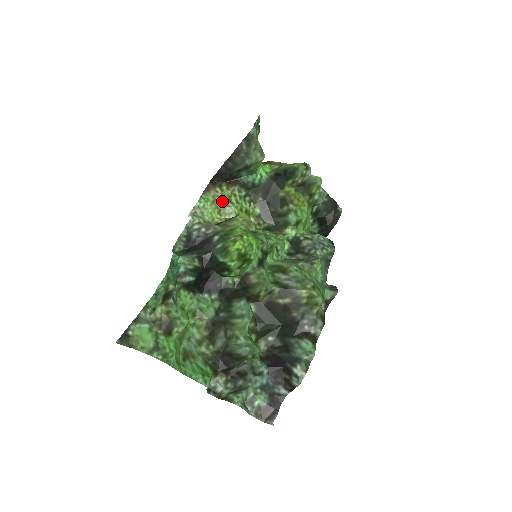
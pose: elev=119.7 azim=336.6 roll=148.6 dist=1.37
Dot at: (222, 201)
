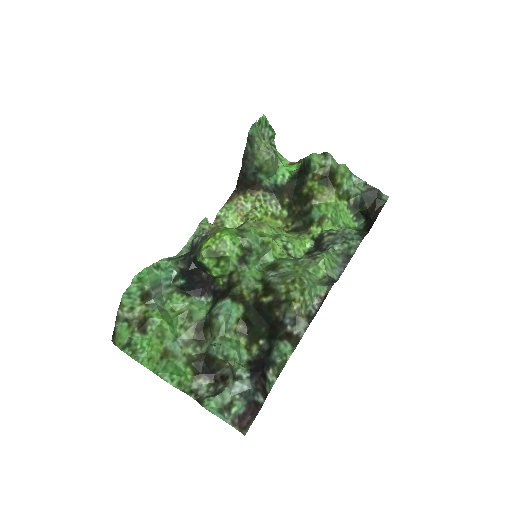
Dot at: (245, 208)
